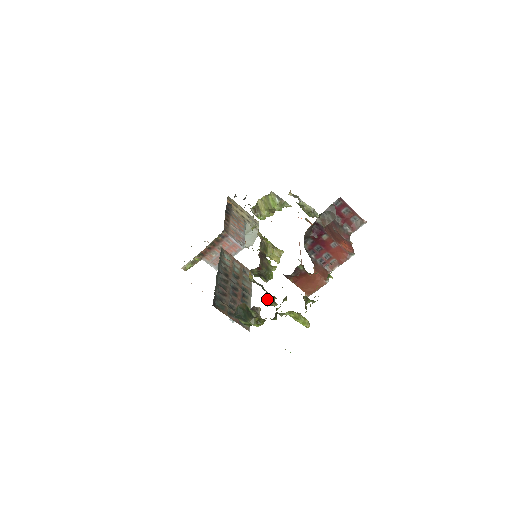
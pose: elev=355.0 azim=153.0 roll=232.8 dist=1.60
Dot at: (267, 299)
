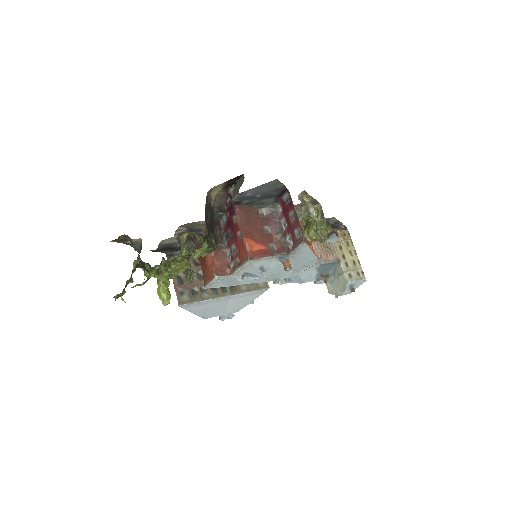
Dot at: occluded
